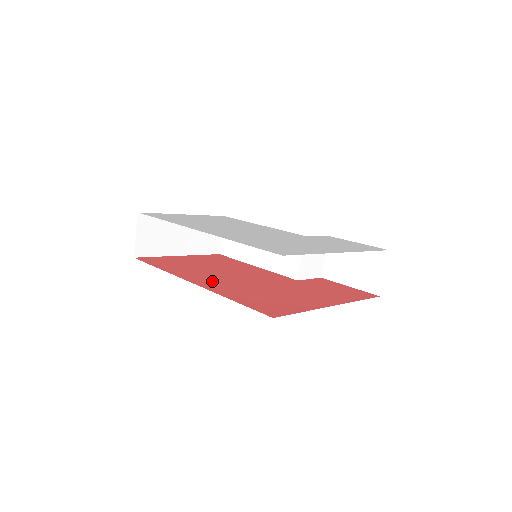
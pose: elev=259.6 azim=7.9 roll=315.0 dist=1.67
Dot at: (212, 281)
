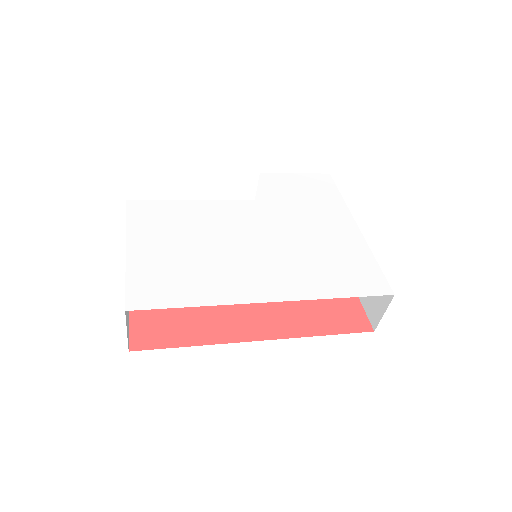
Dot at: (257, 318)
